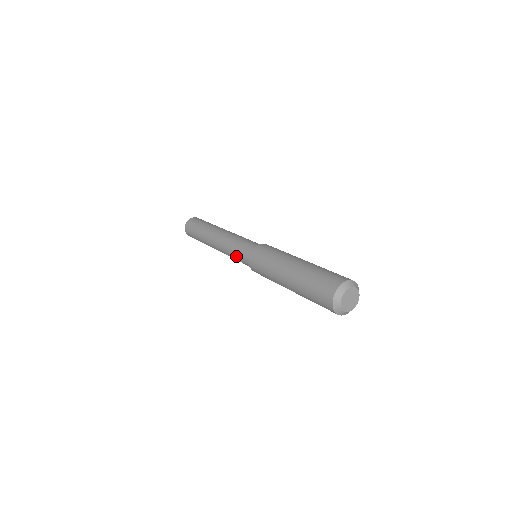
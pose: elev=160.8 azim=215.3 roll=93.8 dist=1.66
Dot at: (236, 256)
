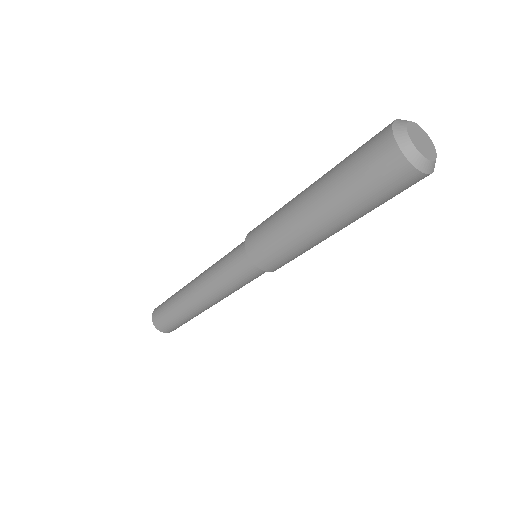
Dot at: (227, 255)
